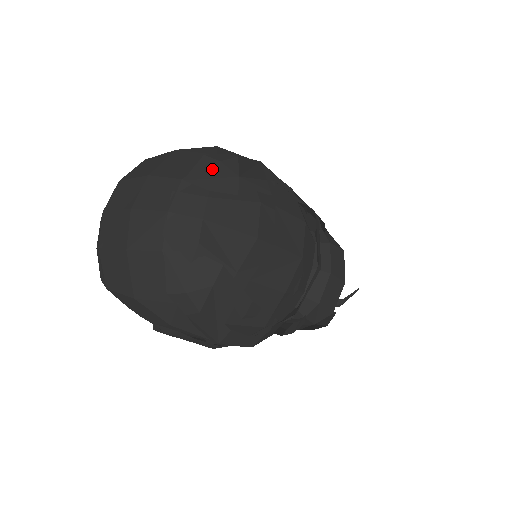
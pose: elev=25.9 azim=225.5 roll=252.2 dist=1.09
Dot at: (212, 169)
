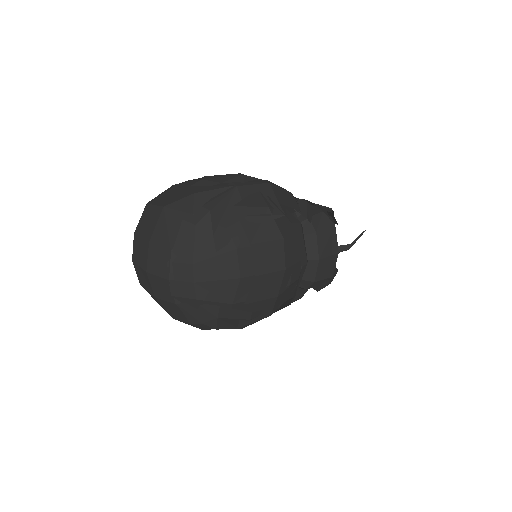
Dot at: (191, 235)
